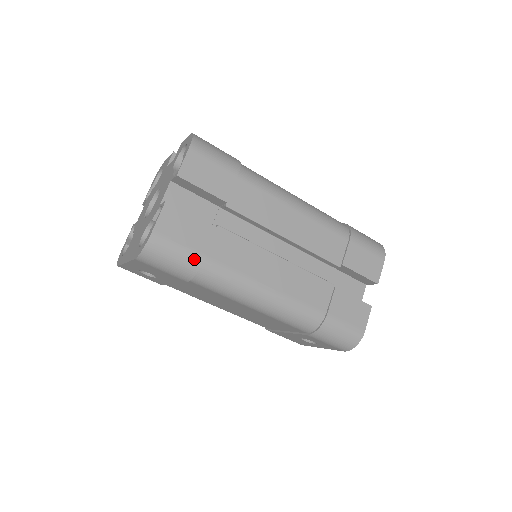
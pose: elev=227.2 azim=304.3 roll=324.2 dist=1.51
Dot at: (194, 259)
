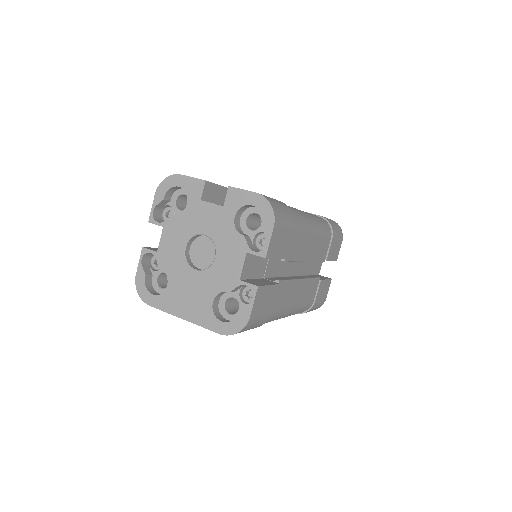
Dot at: (266, 319)
